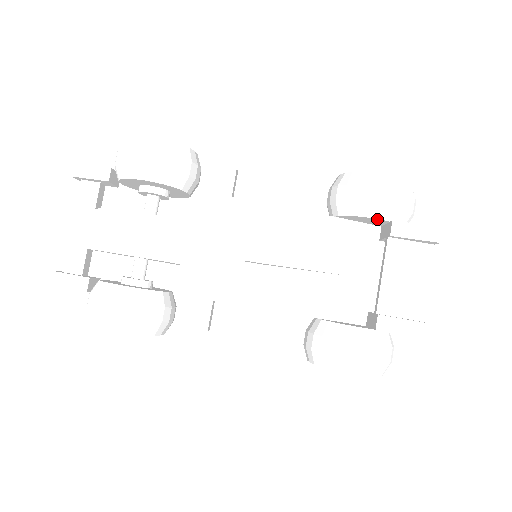
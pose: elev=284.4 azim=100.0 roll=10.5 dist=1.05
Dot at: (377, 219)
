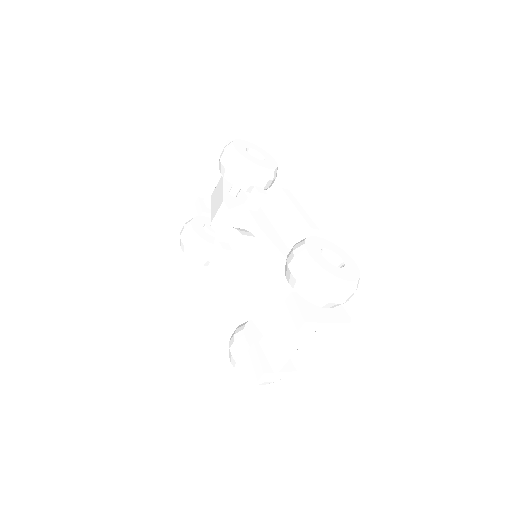
Dot at: (291, 284)
